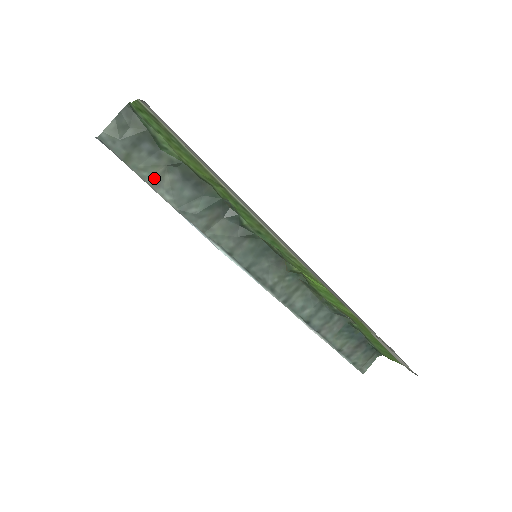
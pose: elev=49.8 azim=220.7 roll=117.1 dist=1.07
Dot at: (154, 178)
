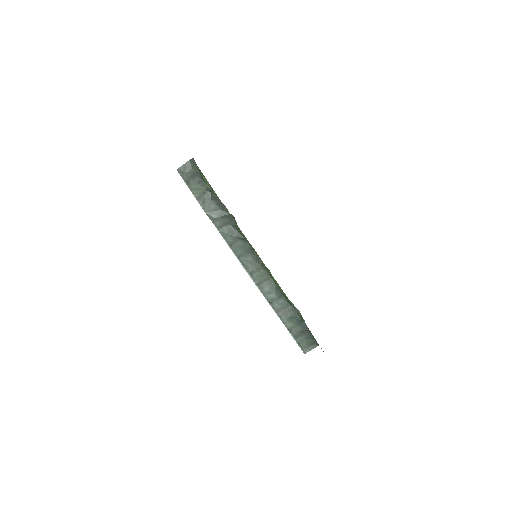
Dot at: (198, 195)
